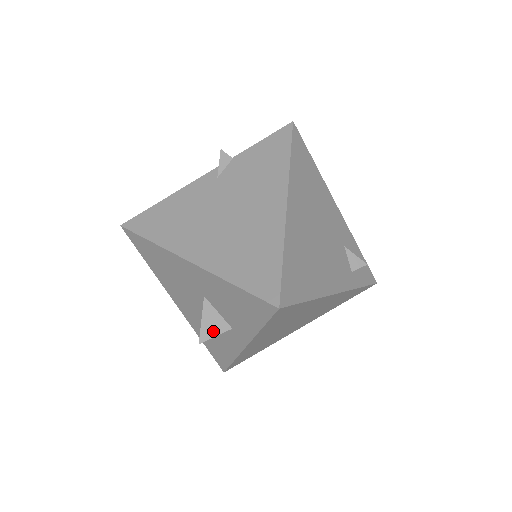
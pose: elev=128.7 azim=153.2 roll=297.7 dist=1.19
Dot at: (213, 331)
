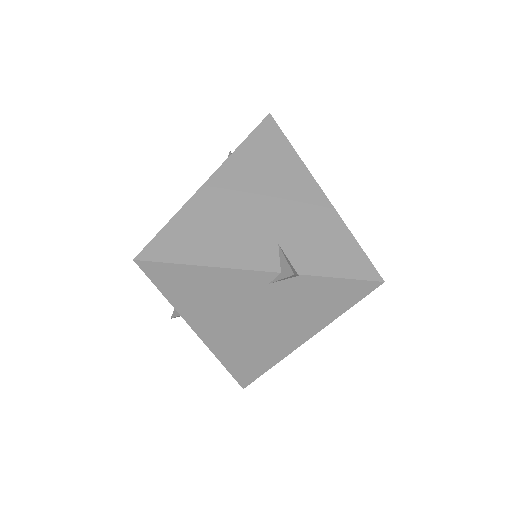
Dot at: occluded
